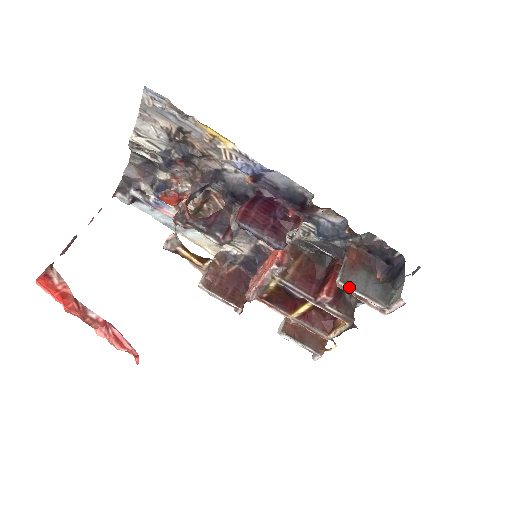
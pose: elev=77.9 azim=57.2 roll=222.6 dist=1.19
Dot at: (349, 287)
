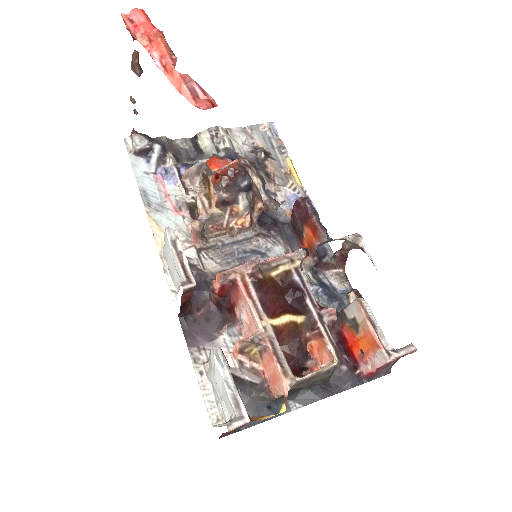
Dot at: (369, 308)
